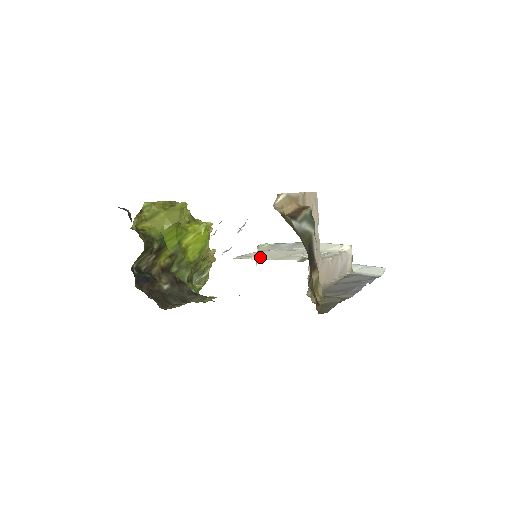
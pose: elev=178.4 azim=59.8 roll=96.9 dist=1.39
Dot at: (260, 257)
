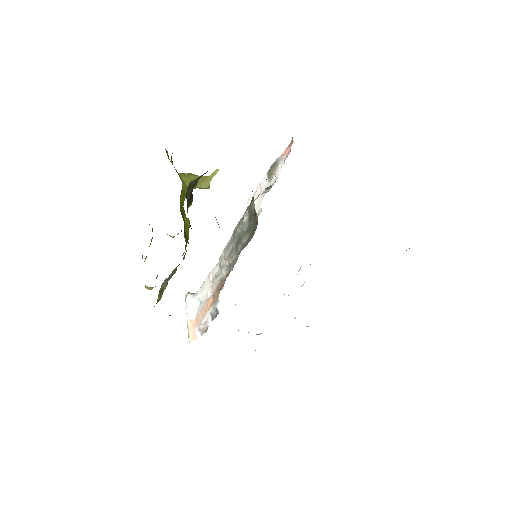
Dot at: occluded
